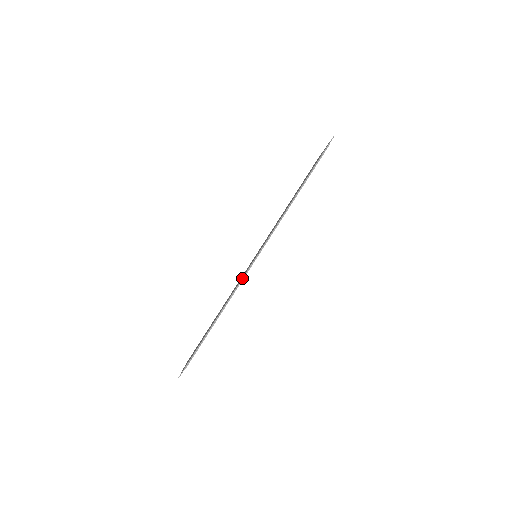
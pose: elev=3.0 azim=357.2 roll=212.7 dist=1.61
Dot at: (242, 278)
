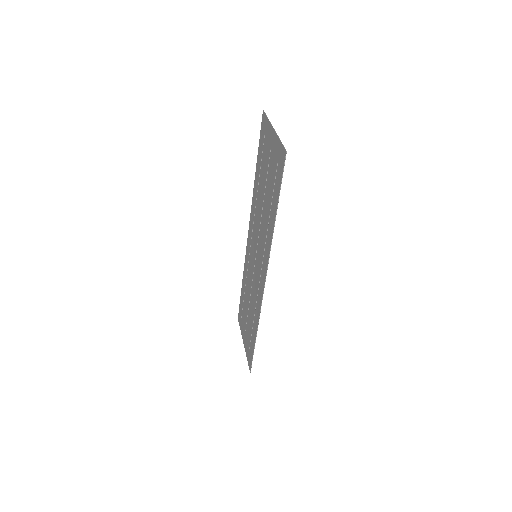
Dot at: (261, 304)
